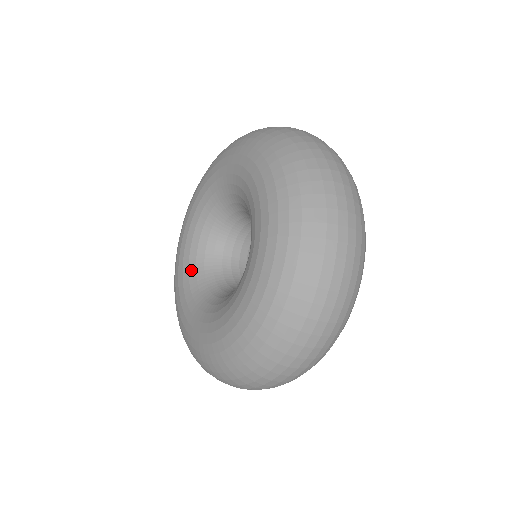
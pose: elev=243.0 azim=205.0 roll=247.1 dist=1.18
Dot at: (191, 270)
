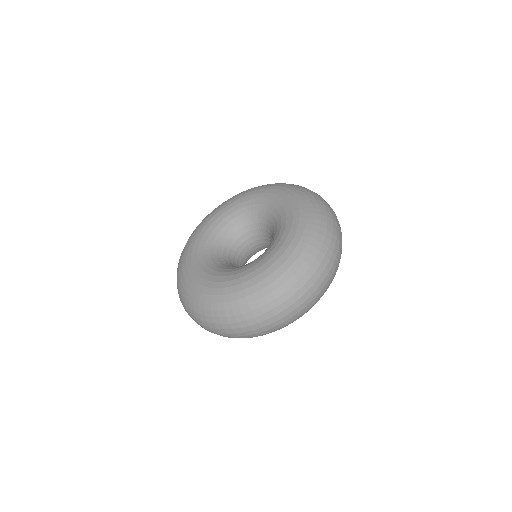
Dot at: (212, 235)
